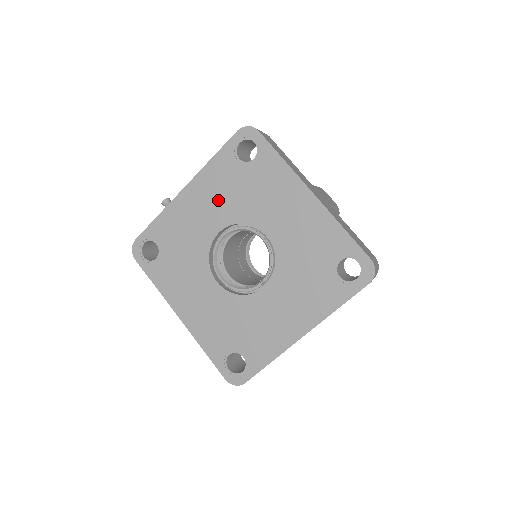
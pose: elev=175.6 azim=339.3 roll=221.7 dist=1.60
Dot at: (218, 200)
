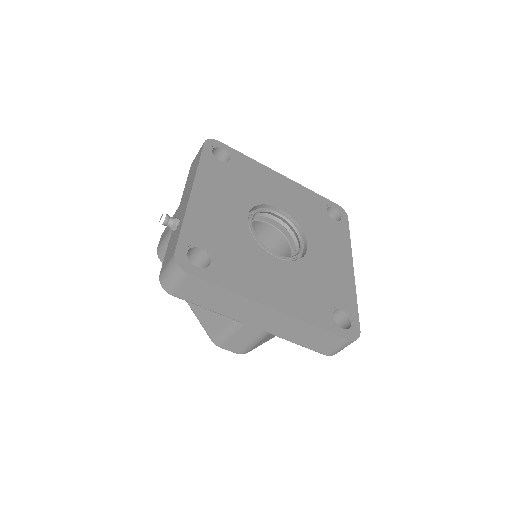
Dot at: (228, 192)
